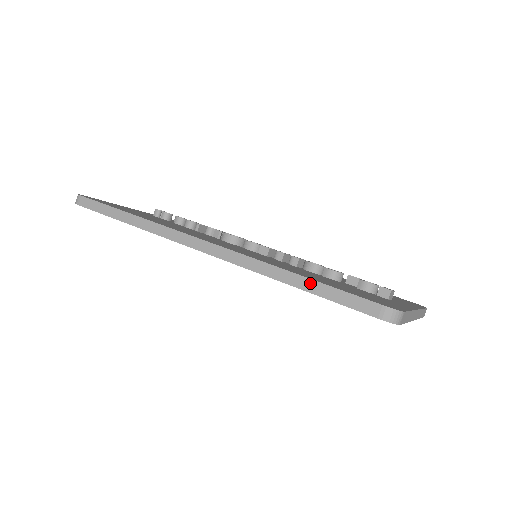
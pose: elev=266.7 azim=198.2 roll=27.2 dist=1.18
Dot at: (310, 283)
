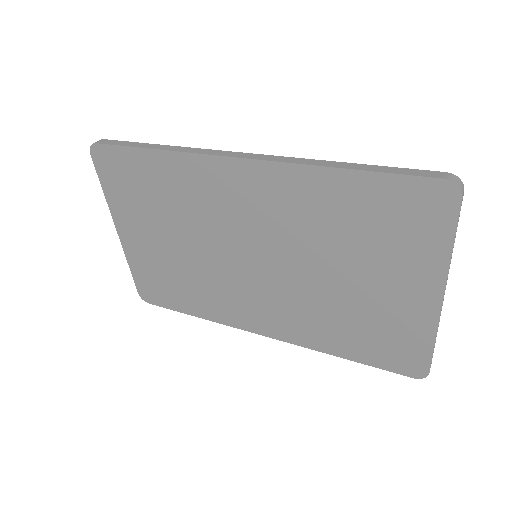
Dot at: (365, 166)
